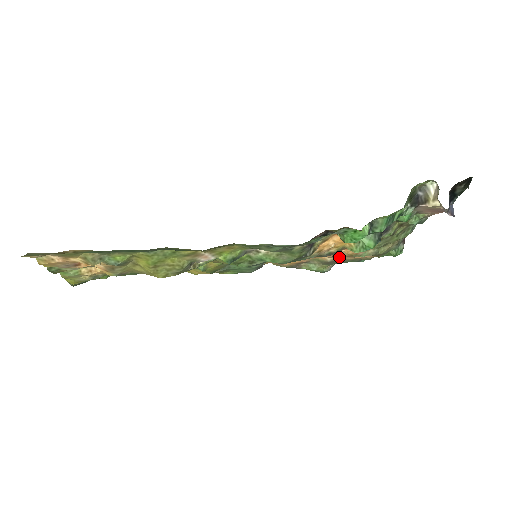
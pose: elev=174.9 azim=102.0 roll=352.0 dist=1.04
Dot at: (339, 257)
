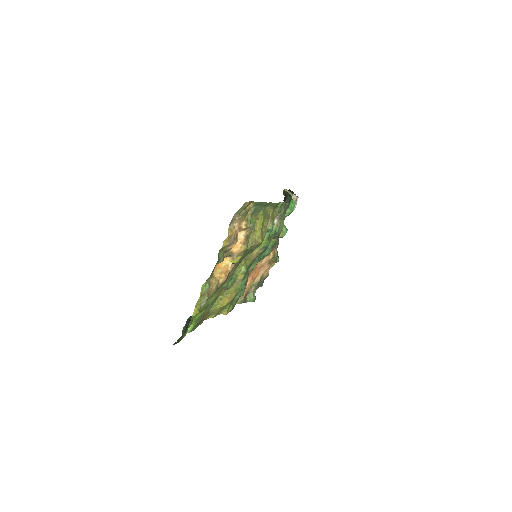
Dot at: (264, 270)
